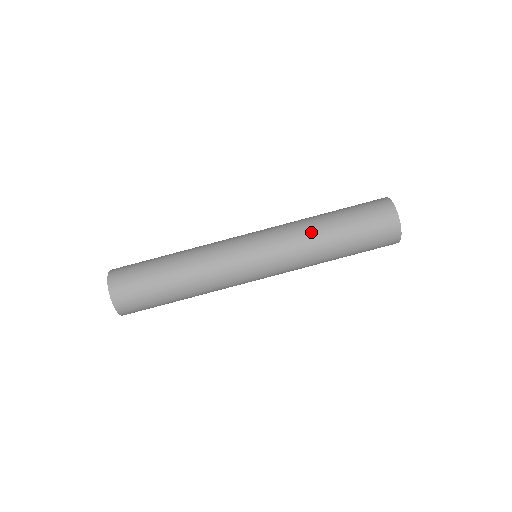
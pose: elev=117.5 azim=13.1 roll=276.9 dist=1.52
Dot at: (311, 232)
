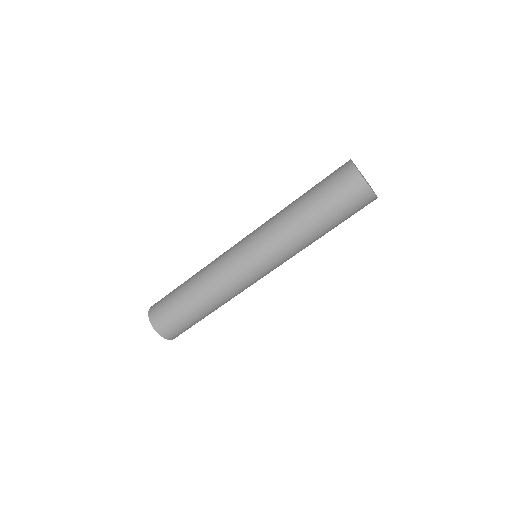
Dot at: (298, 236)
